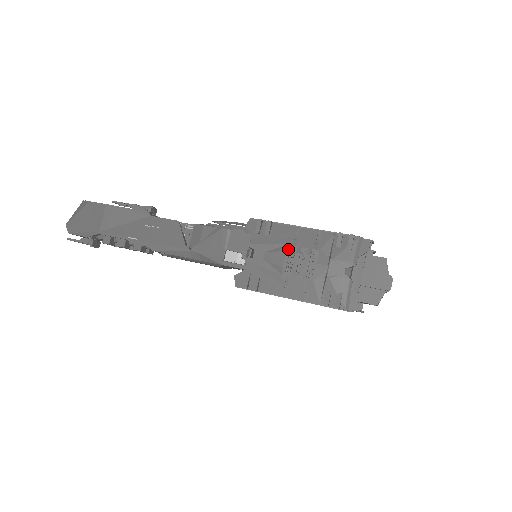
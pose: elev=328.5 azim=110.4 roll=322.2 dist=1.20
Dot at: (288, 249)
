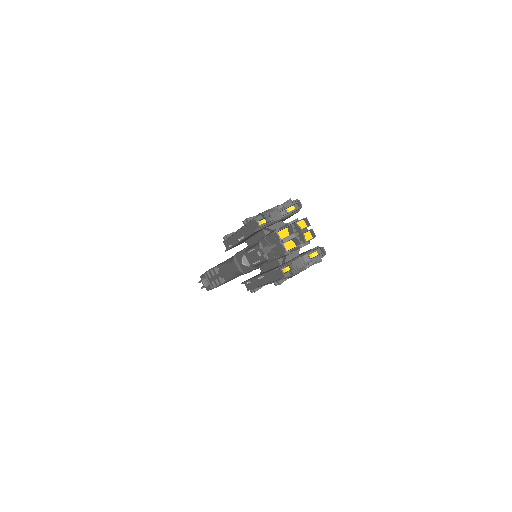
Dot at: occluded
